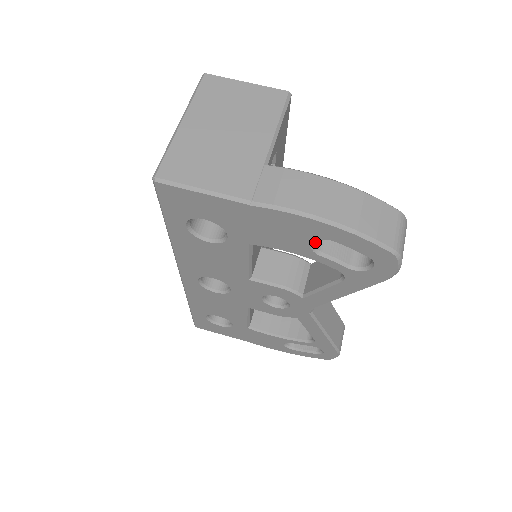
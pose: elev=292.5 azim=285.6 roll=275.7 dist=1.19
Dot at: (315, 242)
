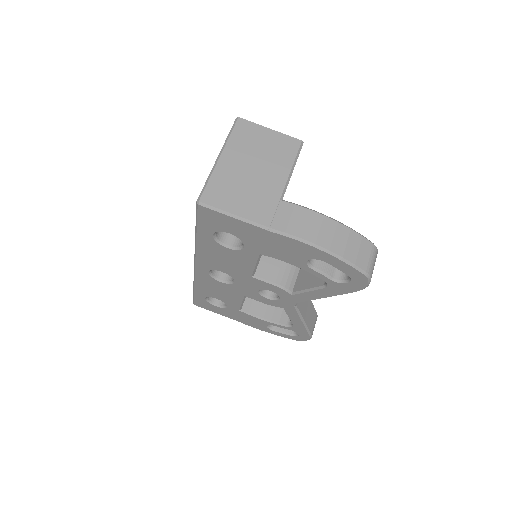
Dot at: occluded
